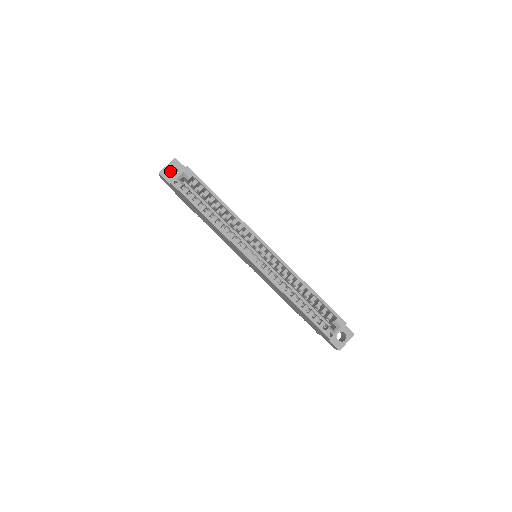
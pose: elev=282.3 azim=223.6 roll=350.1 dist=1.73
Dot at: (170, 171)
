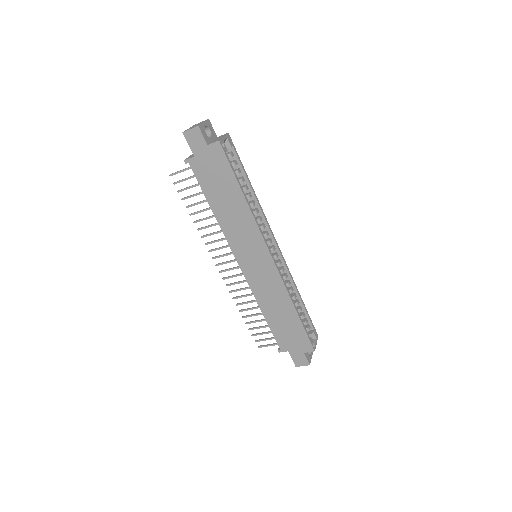
Dot at: occluded
